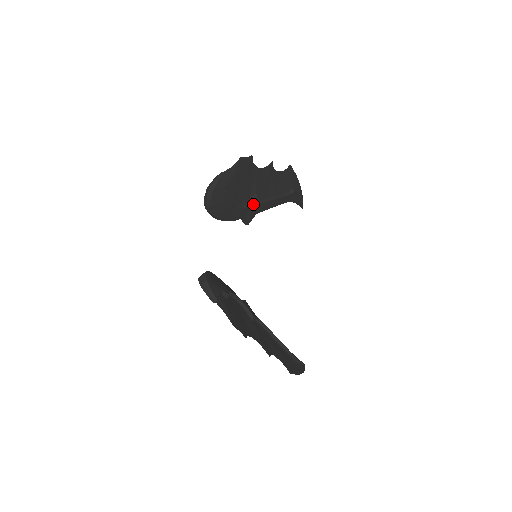
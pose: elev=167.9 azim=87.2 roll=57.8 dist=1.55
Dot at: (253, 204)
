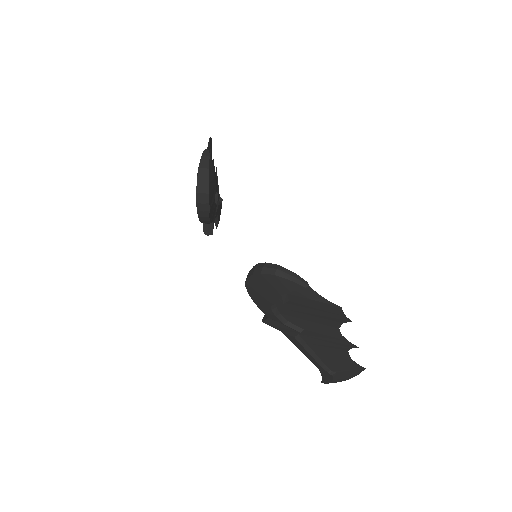
Dot at: occluded
